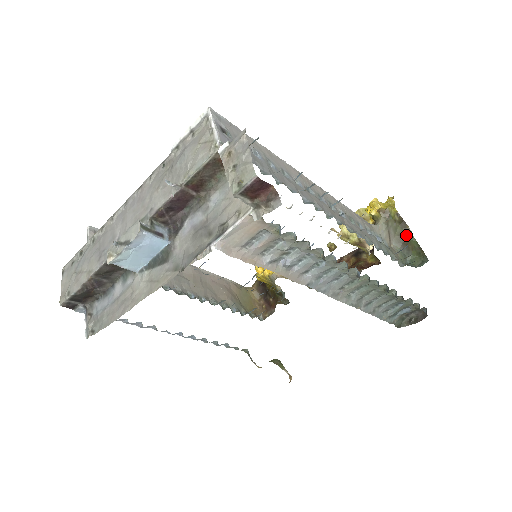
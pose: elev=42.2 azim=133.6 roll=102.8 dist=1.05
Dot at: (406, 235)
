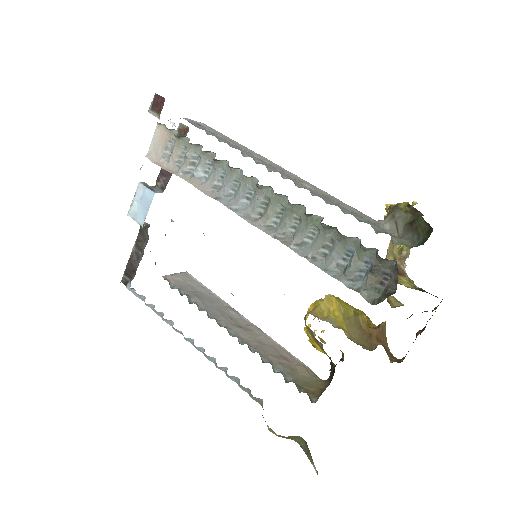
Dot at: (415, 220)
